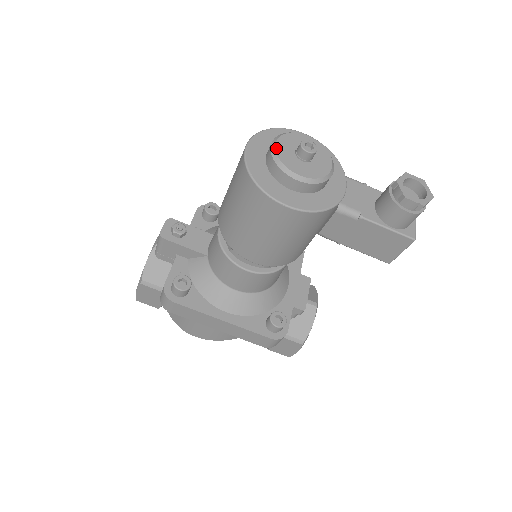
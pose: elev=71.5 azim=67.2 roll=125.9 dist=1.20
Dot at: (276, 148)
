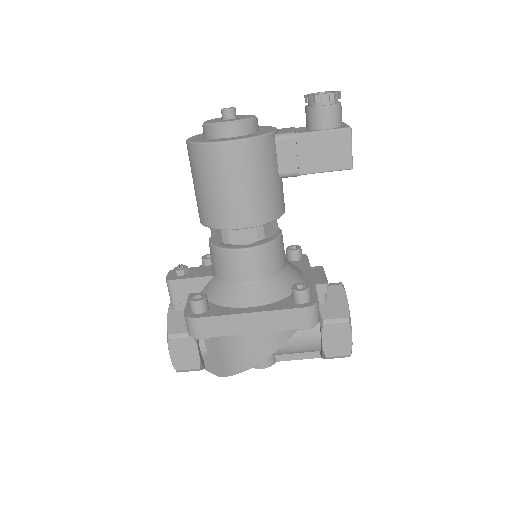
Dot at: (205, 122)
